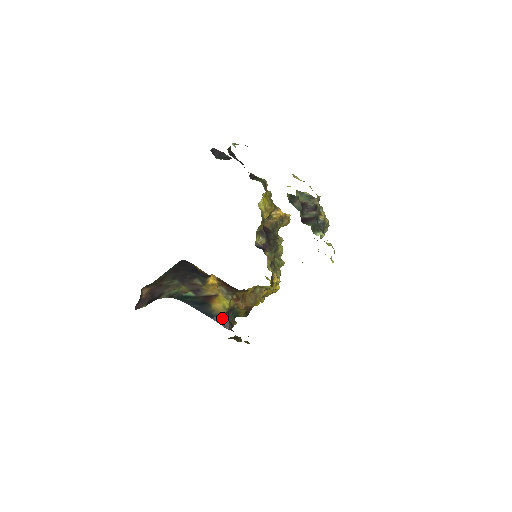
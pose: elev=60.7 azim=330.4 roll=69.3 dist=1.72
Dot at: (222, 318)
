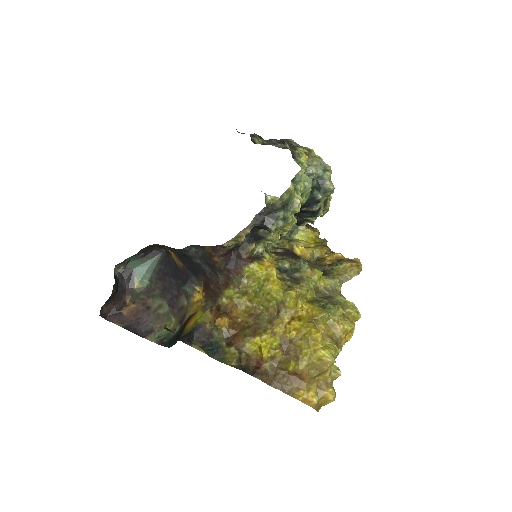
Dot at: occluded
